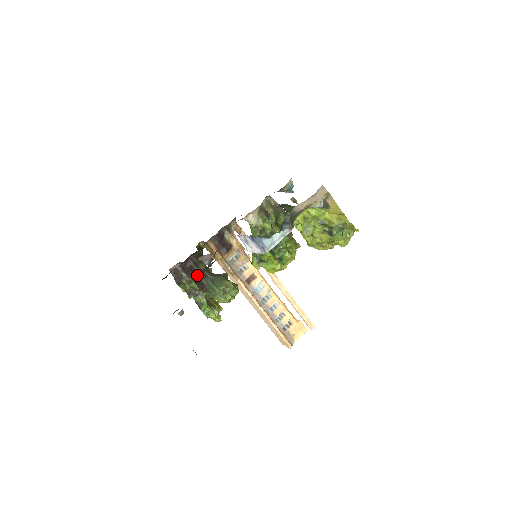
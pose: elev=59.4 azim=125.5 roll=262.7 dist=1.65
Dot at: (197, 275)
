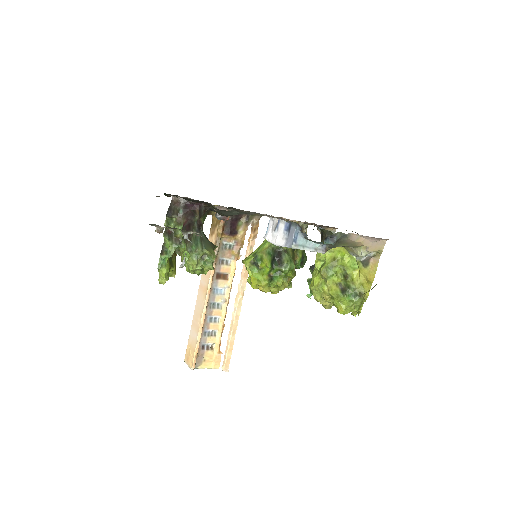
Dot at: occluded
